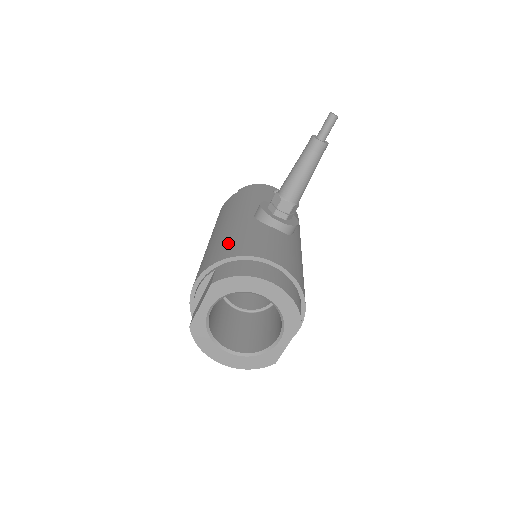
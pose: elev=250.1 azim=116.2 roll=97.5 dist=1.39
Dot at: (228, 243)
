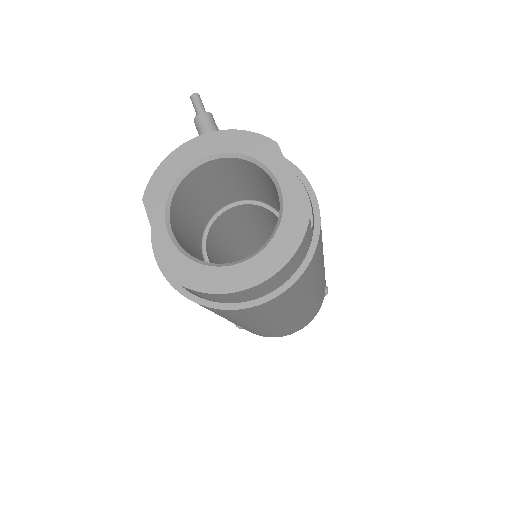
Dot at: occluded
